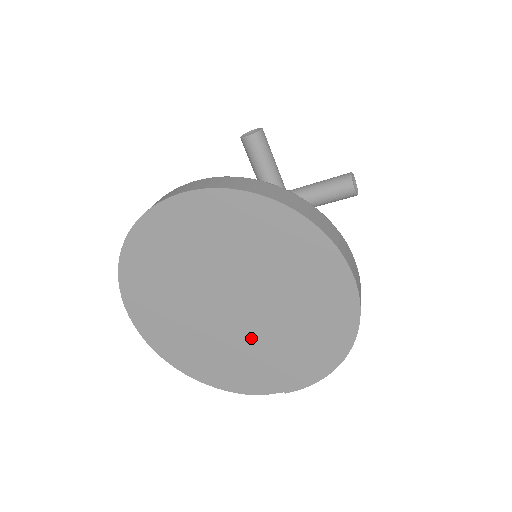
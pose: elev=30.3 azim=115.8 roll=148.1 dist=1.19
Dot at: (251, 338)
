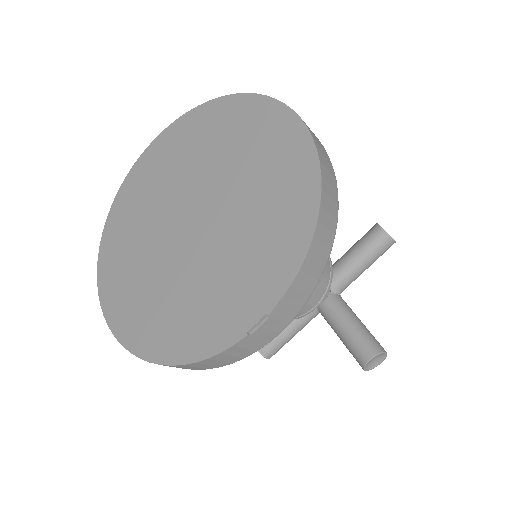
Dot at: (213, 249)
